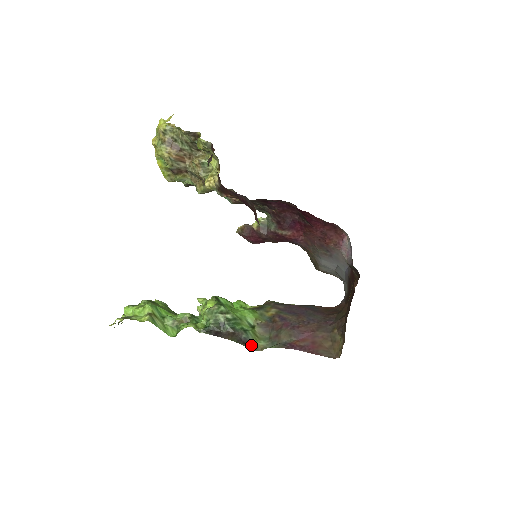
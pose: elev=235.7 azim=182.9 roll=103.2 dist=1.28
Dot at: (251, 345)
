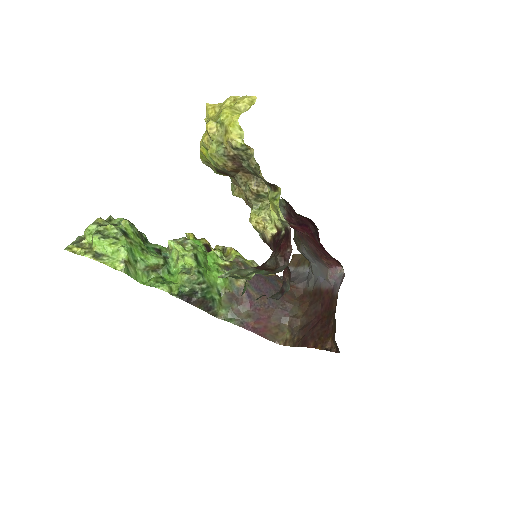
Dot at: (214, 312)
